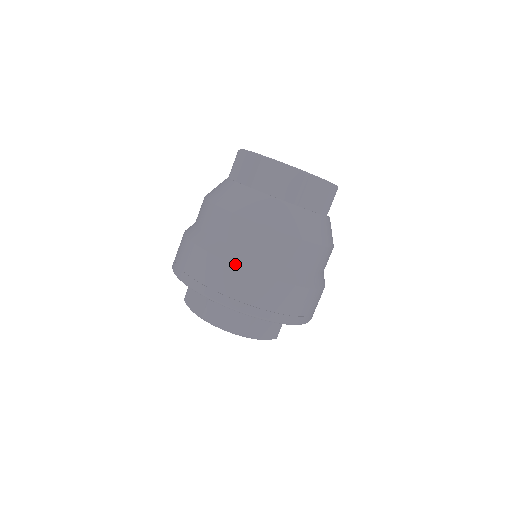
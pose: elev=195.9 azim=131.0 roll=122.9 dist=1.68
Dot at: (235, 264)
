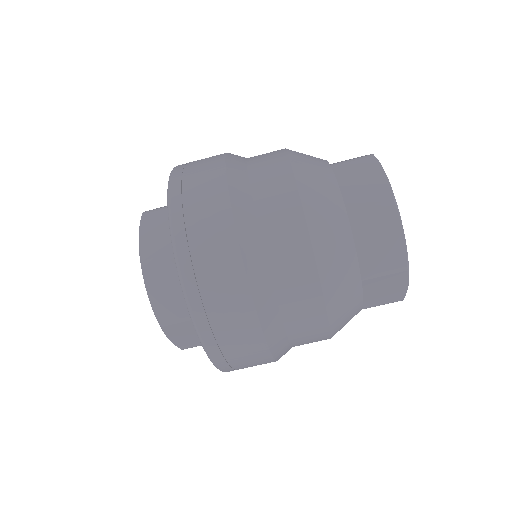
Dot at: (246, 268)
